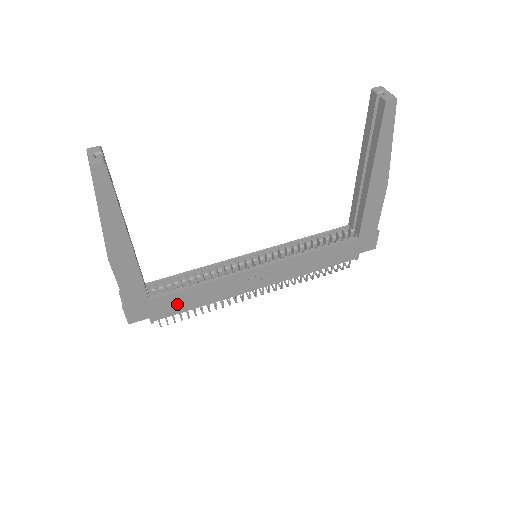
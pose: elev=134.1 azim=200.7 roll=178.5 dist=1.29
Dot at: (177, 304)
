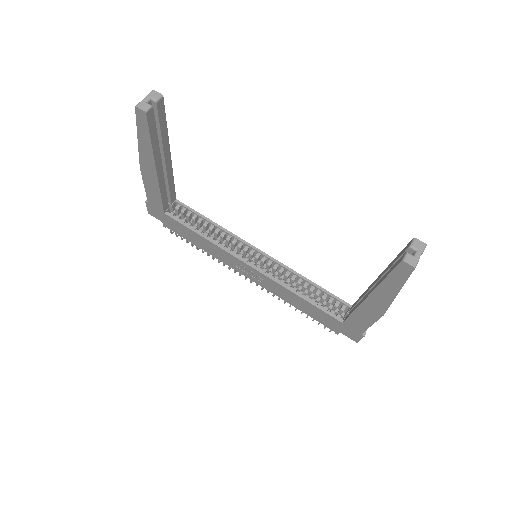
Dot at: (183, 232)
